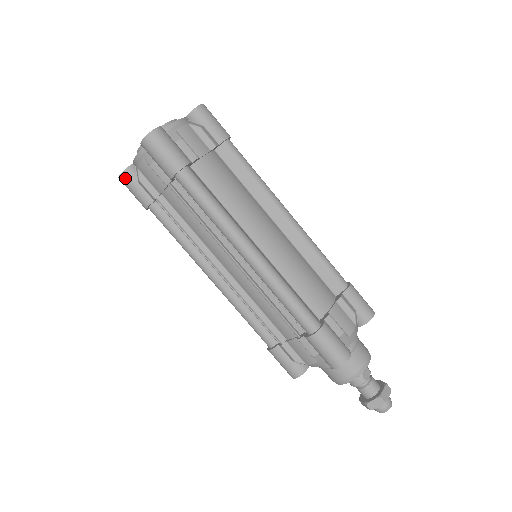
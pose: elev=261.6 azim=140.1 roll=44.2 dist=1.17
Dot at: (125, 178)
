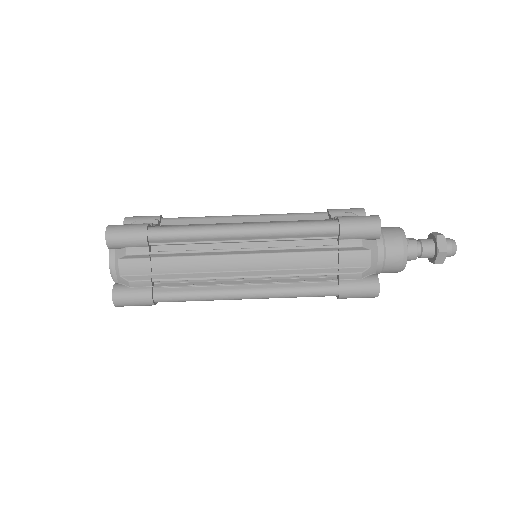
Dot at: (118, 295)
